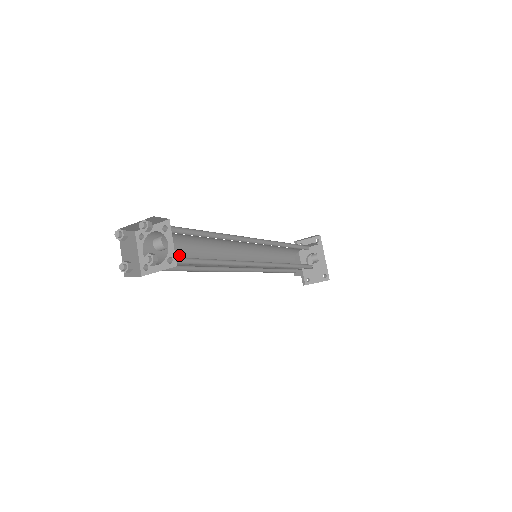
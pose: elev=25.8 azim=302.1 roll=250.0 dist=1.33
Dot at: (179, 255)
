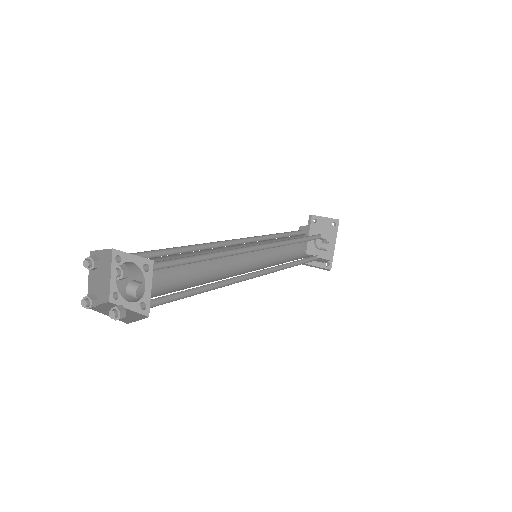
Dot at: (162, 269)
